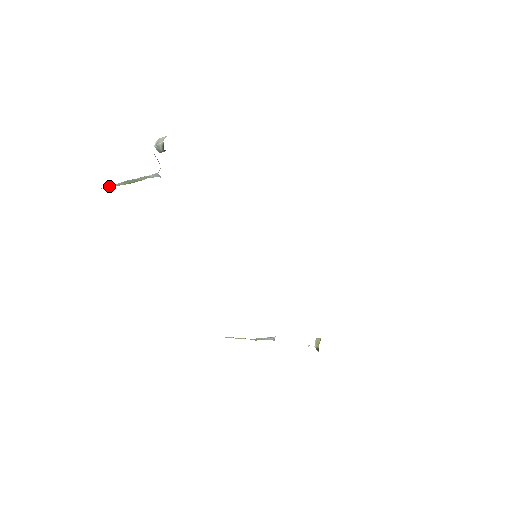
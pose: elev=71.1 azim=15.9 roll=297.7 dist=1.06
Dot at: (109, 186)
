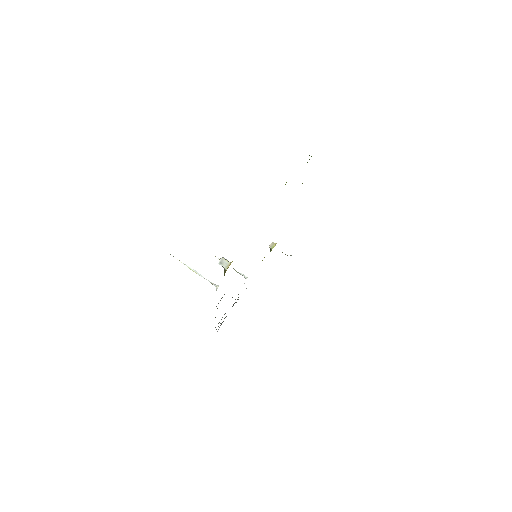
Dot at: occluded
